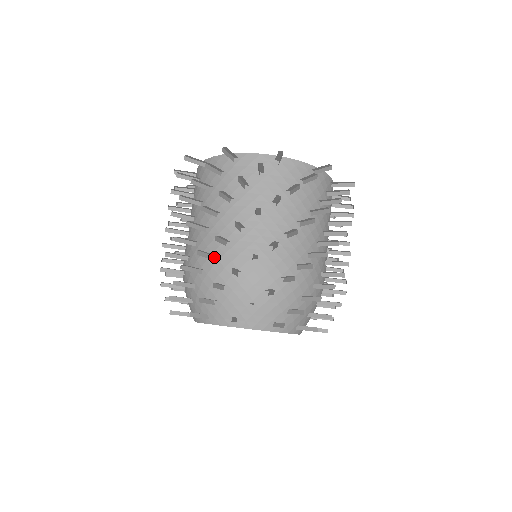
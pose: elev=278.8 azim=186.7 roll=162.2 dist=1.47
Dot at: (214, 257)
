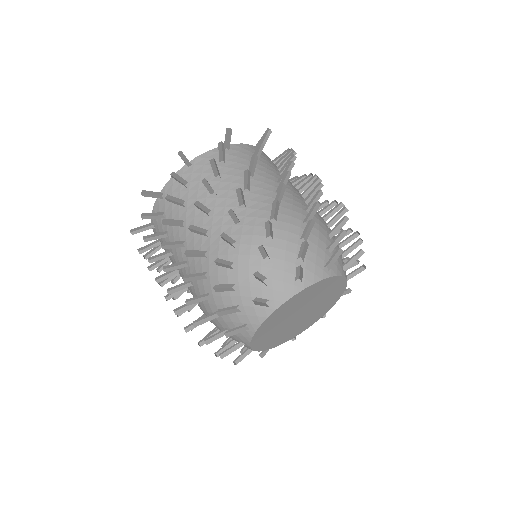
Dot at: (272, 220)
